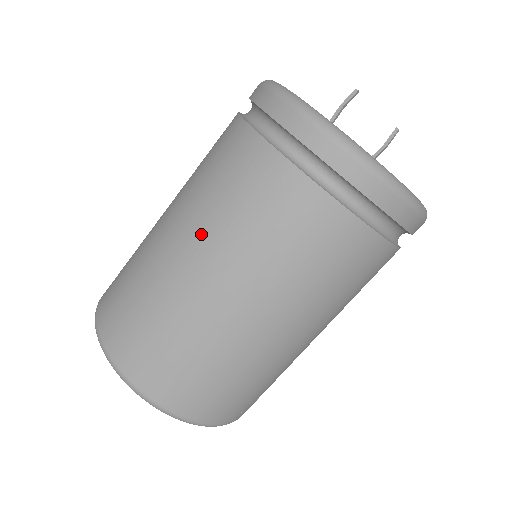
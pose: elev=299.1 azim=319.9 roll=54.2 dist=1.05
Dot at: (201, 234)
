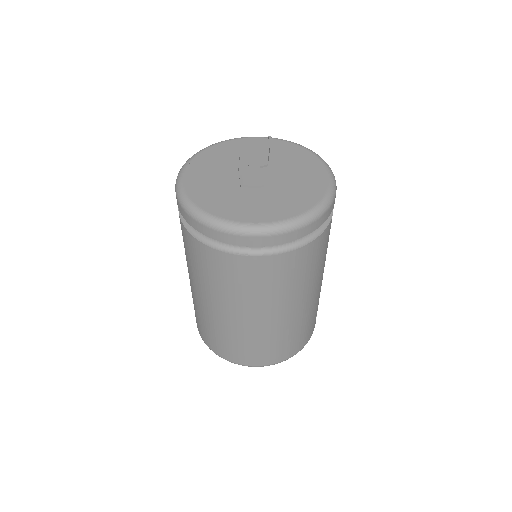
Dot at: (259, 307)
